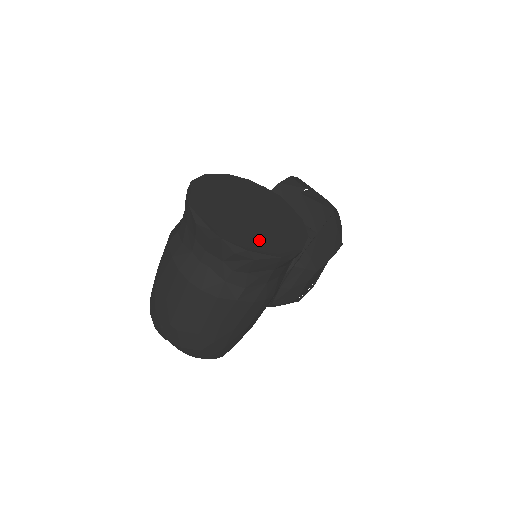
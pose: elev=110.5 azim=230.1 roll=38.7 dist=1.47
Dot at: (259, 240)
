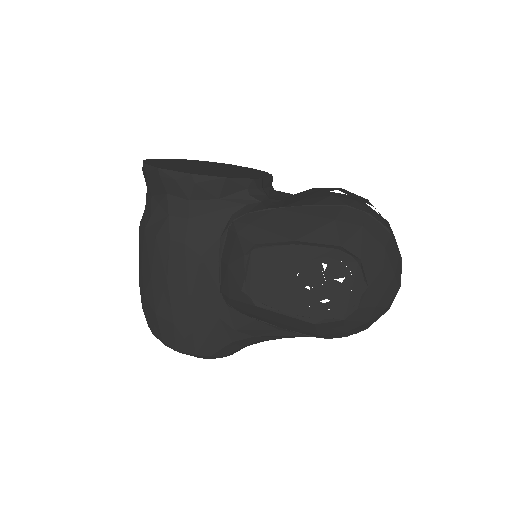
Dot at: (168, 166)
